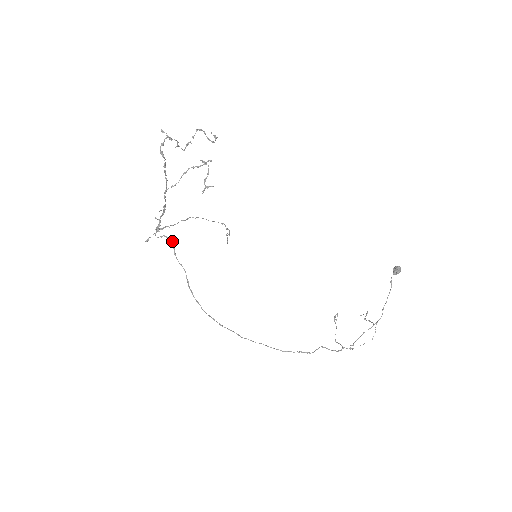
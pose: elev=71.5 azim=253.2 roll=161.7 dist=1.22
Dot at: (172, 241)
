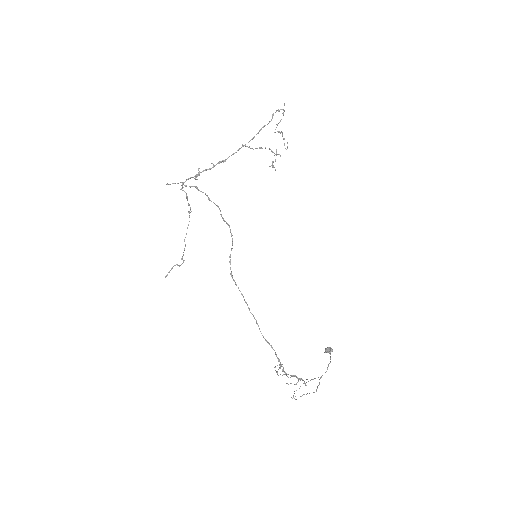
Dot at: occluded
